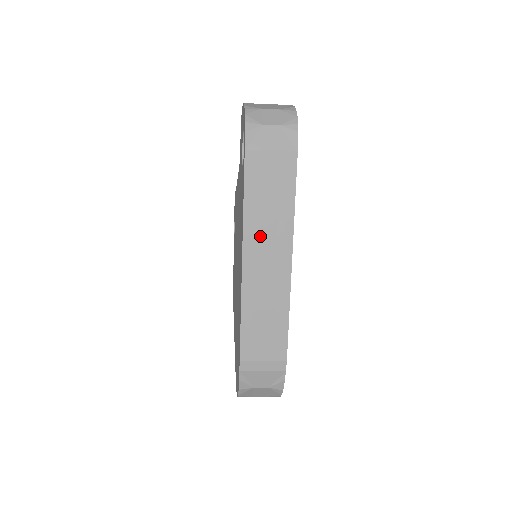
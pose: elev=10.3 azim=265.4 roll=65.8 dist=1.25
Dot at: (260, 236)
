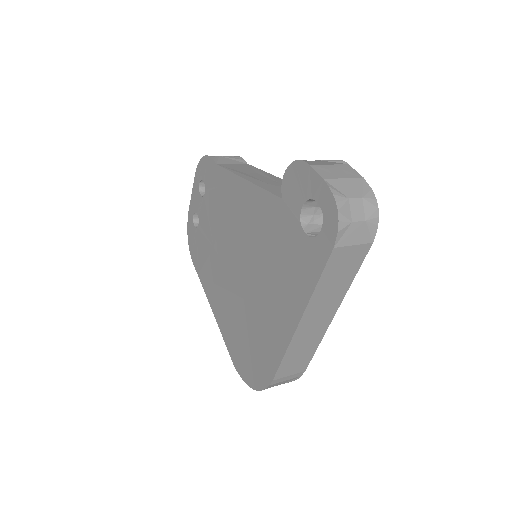
Dot at: (319, 304)
